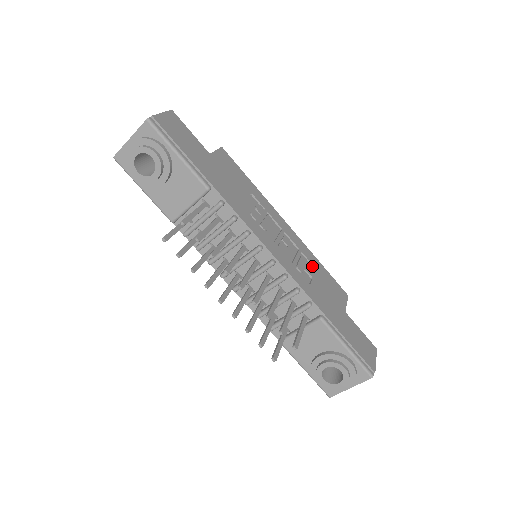
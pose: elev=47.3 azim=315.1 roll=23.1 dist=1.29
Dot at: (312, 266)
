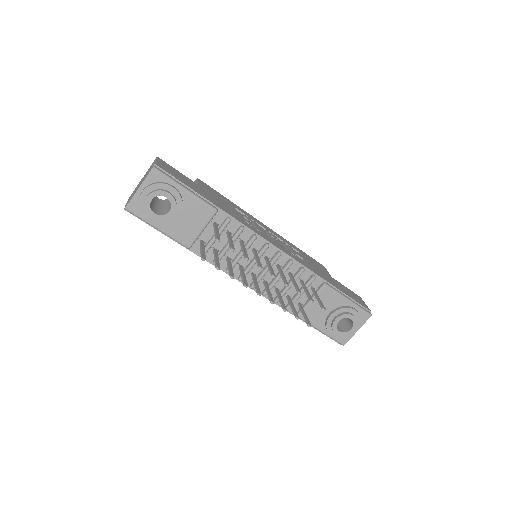
Dot at: (296, 251)
